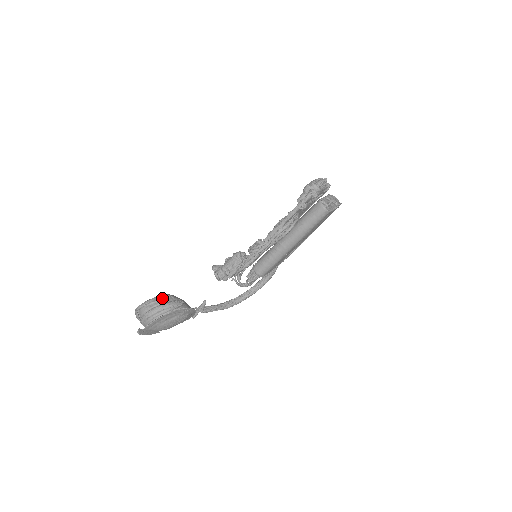
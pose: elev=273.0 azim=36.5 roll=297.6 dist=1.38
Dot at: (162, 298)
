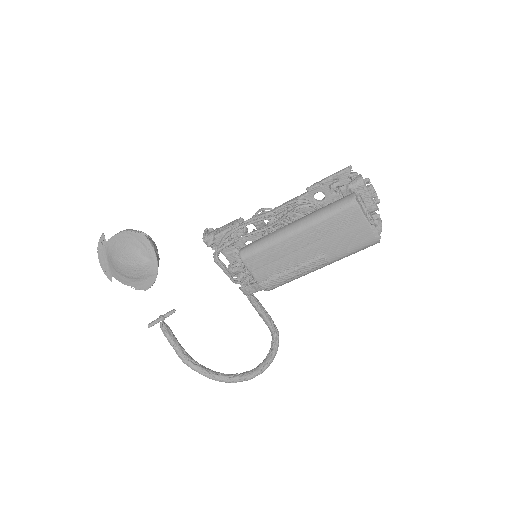
Dot at: occluded
